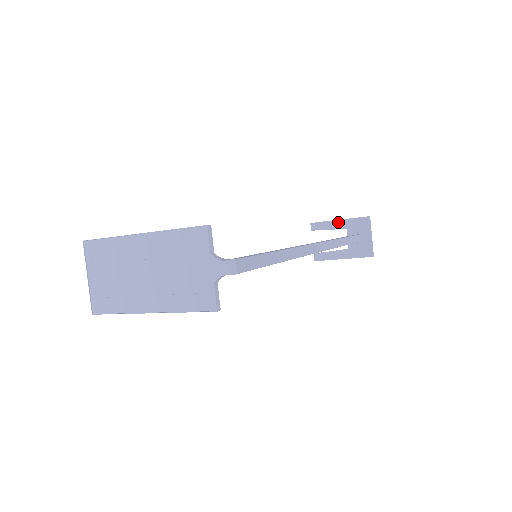
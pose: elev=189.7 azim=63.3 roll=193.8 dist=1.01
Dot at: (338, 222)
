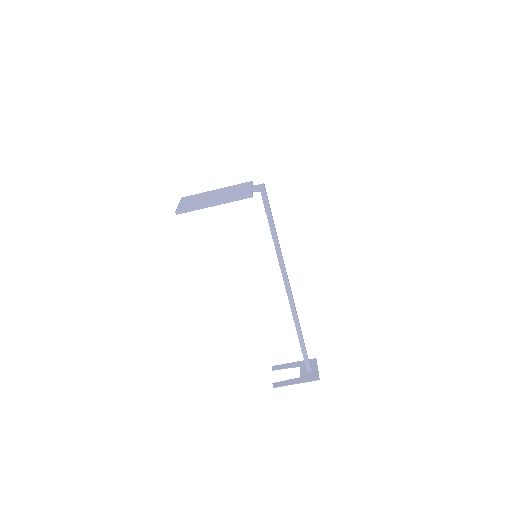
Dot at: (293, 363)
